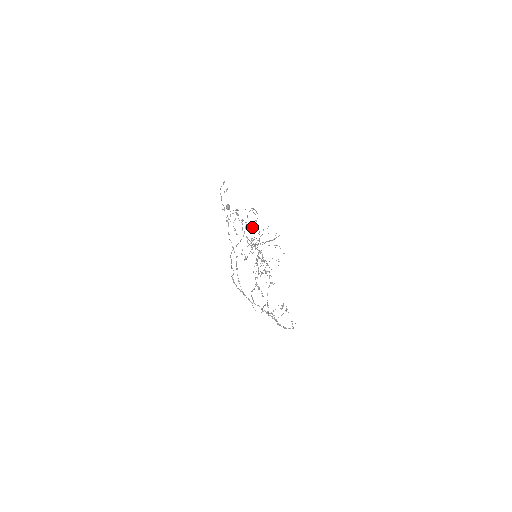
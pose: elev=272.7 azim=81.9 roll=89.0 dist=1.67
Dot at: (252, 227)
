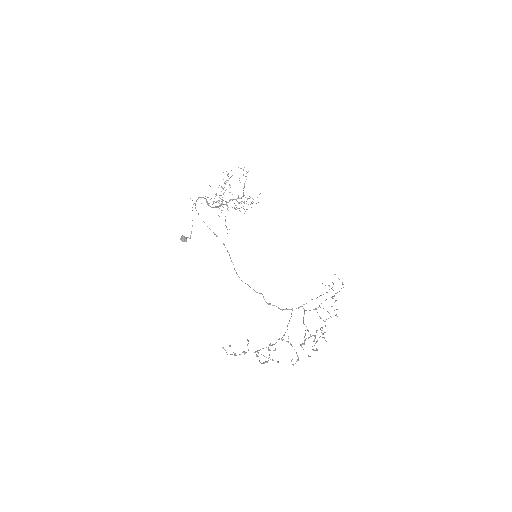
Dot at: occluded
